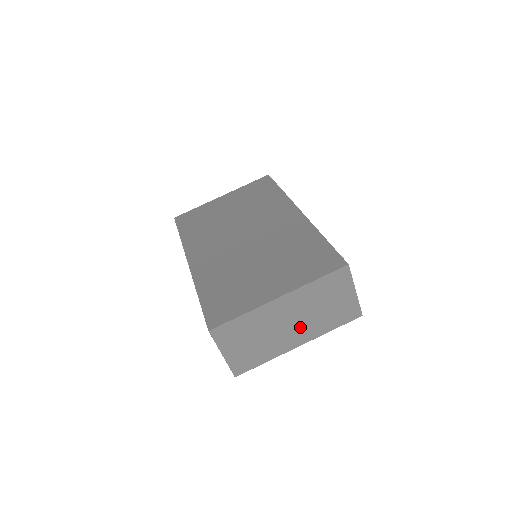
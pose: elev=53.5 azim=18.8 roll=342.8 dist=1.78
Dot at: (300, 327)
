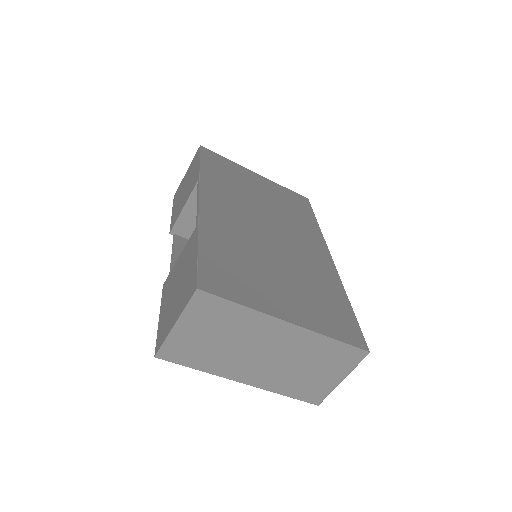
Dot at: (267, 367)
